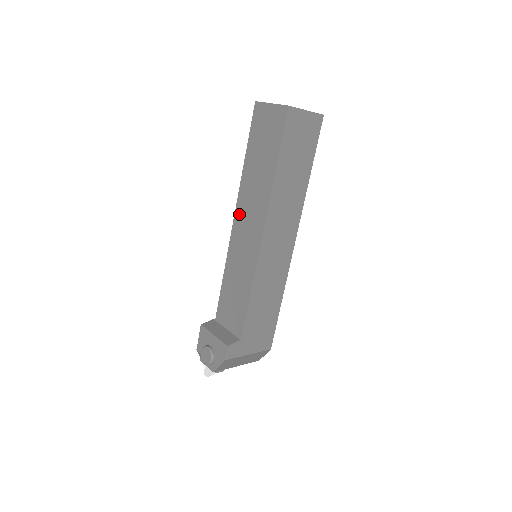
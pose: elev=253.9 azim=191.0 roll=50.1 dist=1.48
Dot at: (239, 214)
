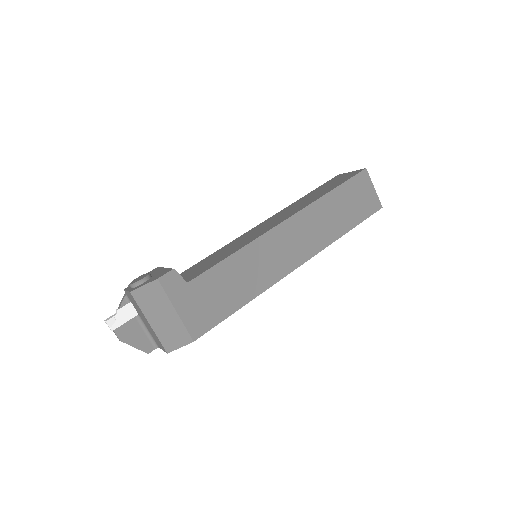
Dot at: (271, 219)
